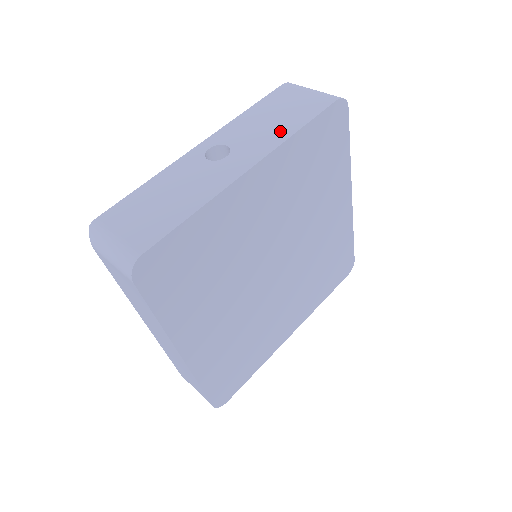
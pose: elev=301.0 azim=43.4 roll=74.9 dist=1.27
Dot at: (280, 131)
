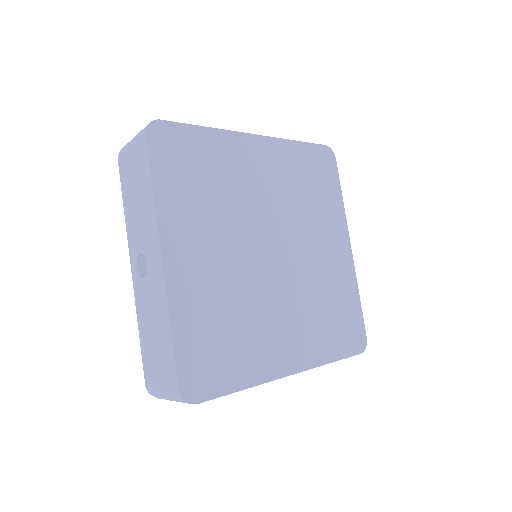
Dot at: (148, 206)
